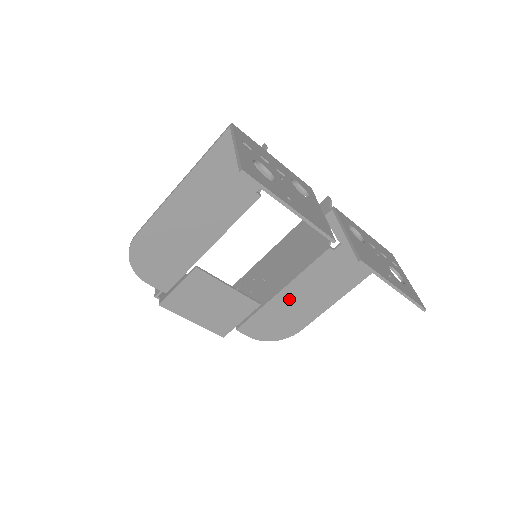
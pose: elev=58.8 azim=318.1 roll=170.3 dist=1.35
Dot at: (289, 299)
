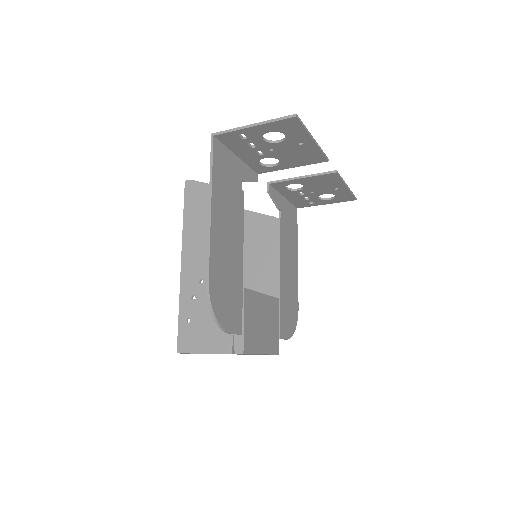
Dot at: (285, 281)
